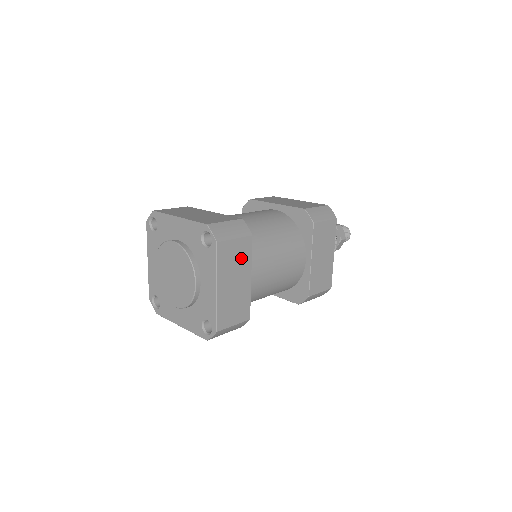
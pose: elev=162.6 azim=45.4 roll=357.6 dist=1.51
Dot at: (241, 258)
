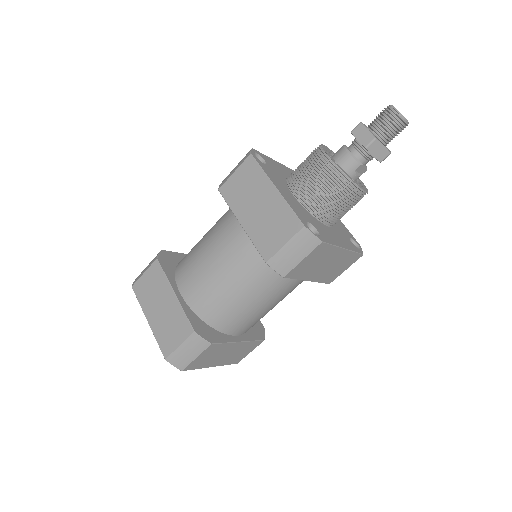
Dot at: (215, 351)
